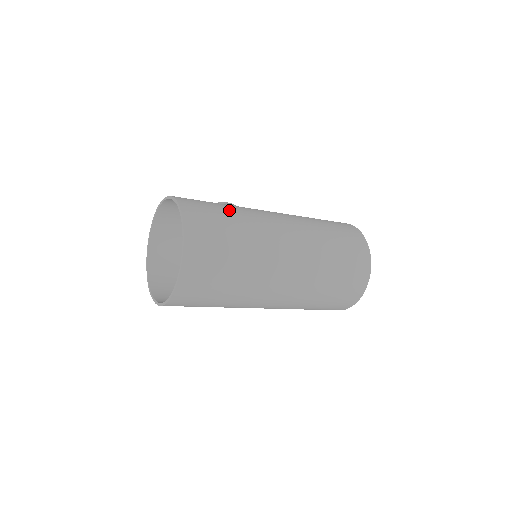
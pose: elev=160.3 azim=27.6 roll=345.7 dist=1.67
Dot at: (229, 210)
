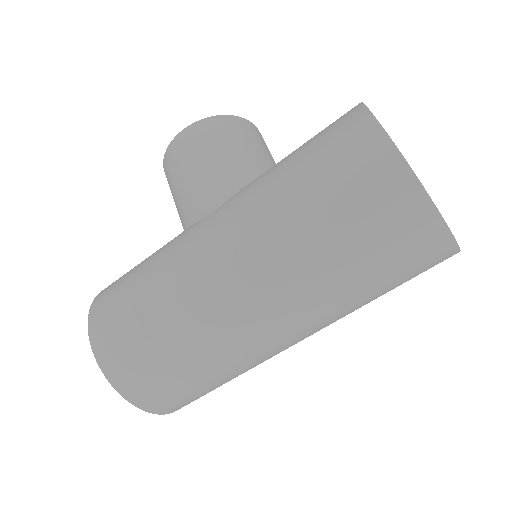
Dot at: (154, 321)
